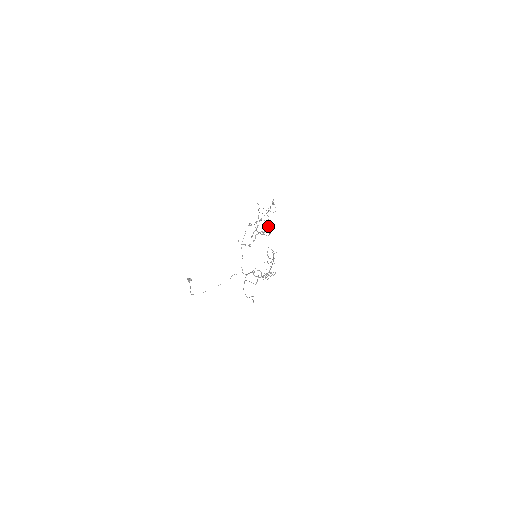
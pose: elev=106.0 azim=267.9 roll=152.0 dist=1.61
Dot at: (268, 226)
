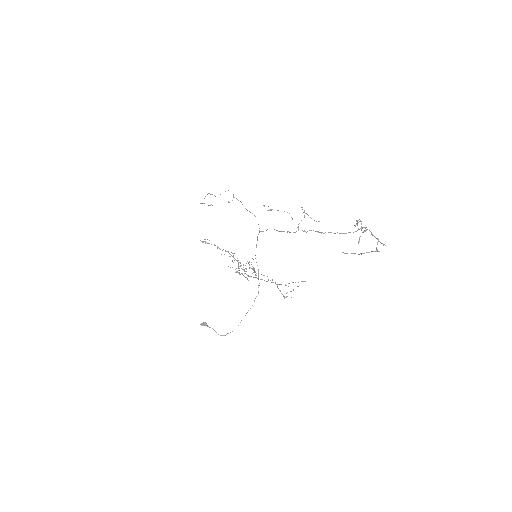
Dot at: occluded
